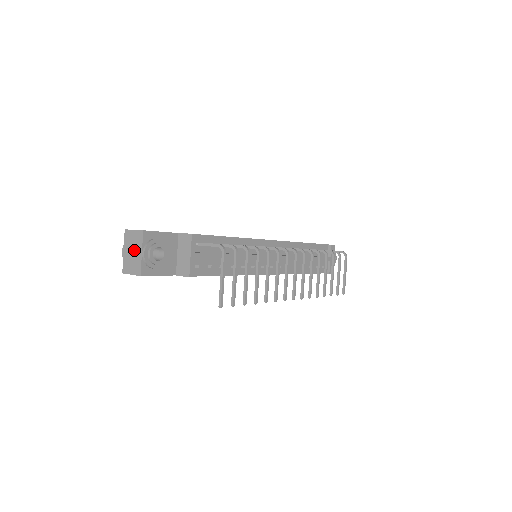
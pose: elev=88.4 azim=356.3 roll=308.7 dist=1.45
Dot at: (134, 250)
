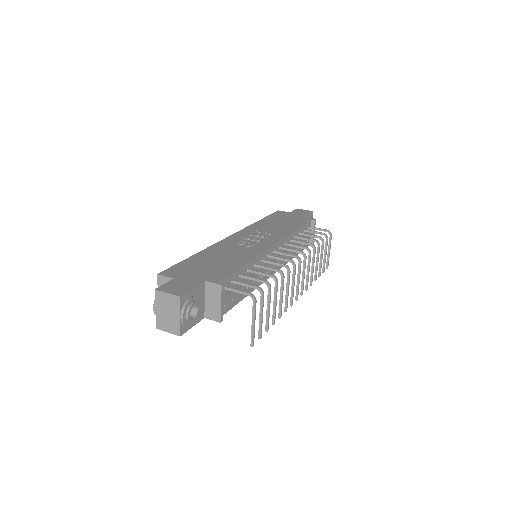
Dot at: (169, 312)
